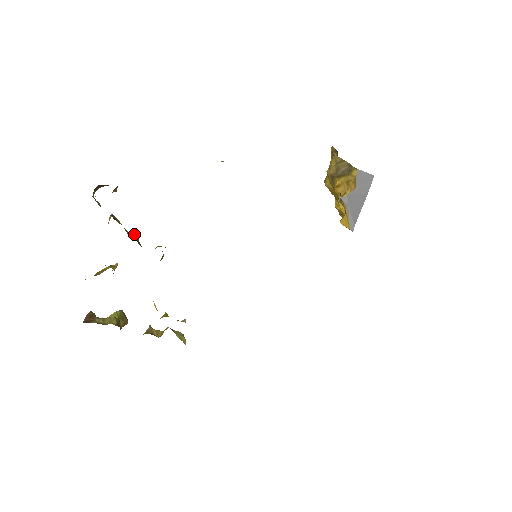
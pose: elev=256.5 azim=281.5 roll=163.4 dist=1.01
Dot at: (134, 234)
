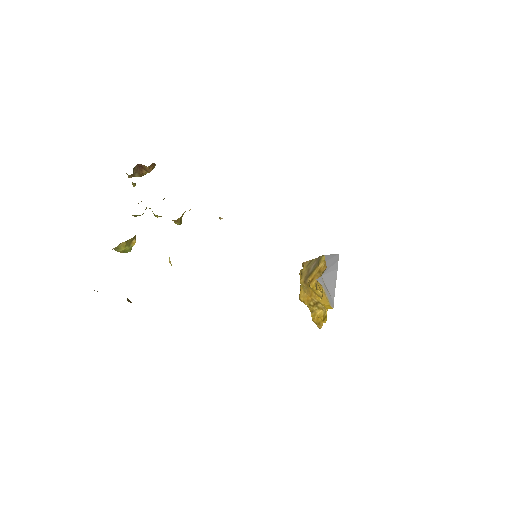
Dot at: occluded
